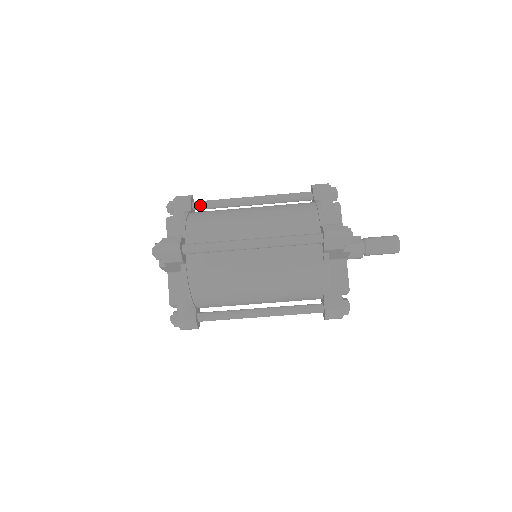
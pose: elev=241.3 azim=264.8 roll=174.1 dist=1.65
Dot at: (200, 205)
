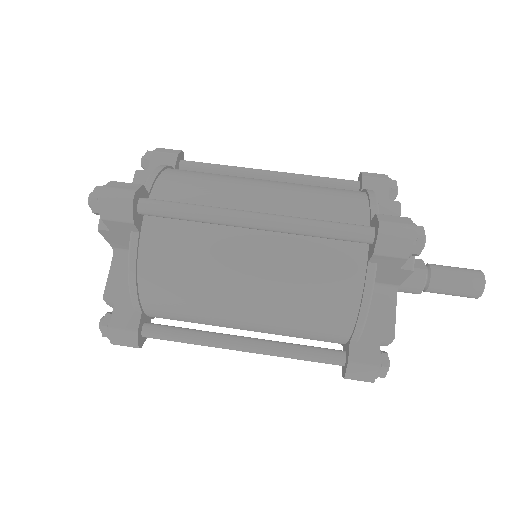
Dot at: (191, 166)
